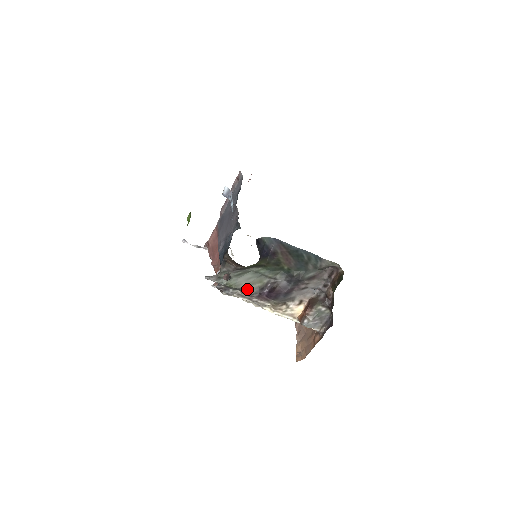
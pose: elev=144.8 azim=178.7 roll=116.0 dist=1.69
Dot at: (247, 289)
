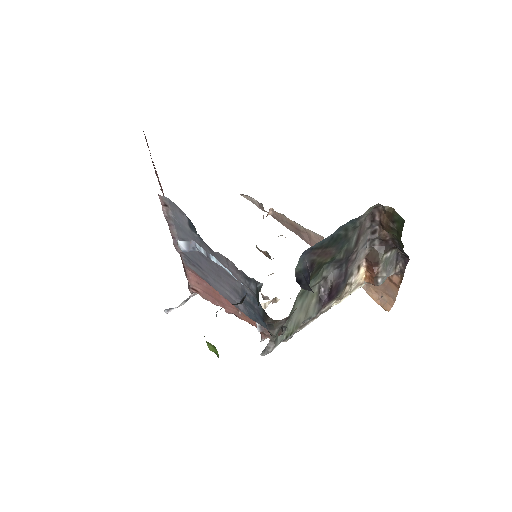
Dot at: (308, 317)
